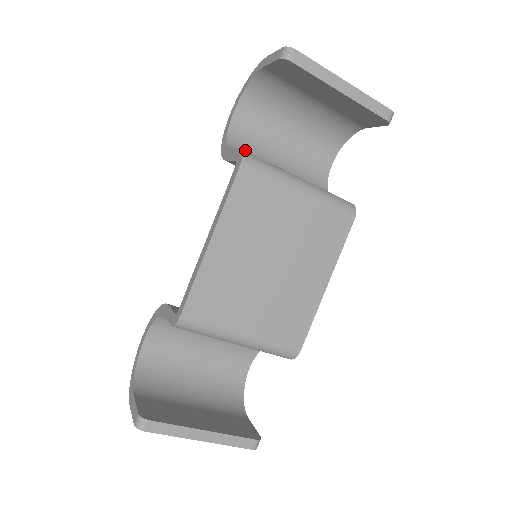
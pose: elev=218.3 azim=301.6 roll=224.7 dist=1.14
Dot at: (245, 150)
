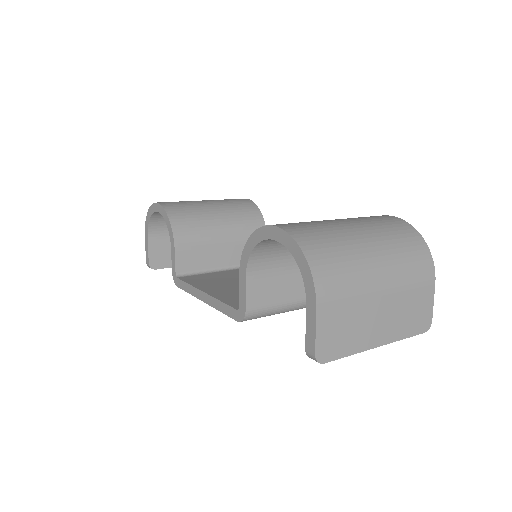
Dot at: (273, 249)
